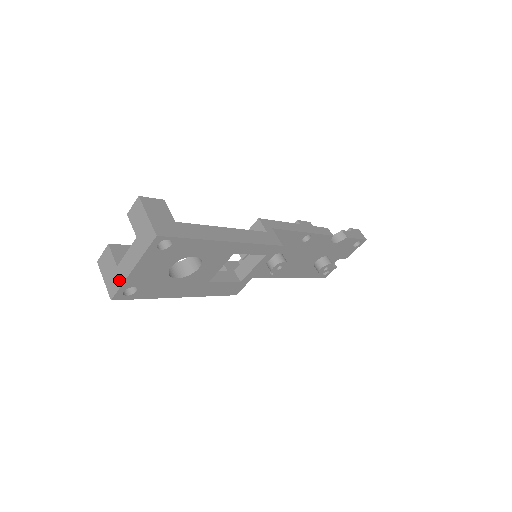
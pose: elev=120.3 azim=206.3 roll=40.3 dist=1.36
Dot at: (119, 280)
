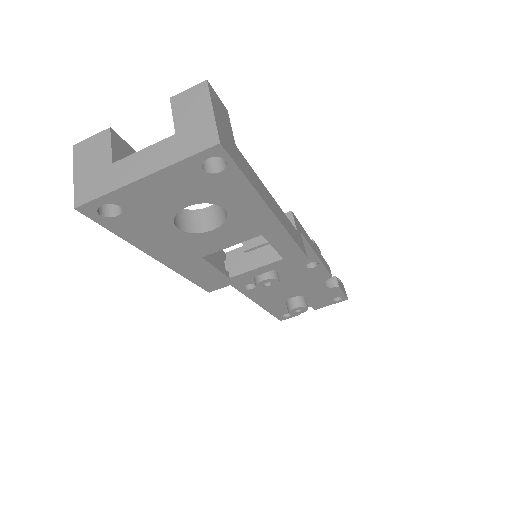
Dot at: (107, 184)
